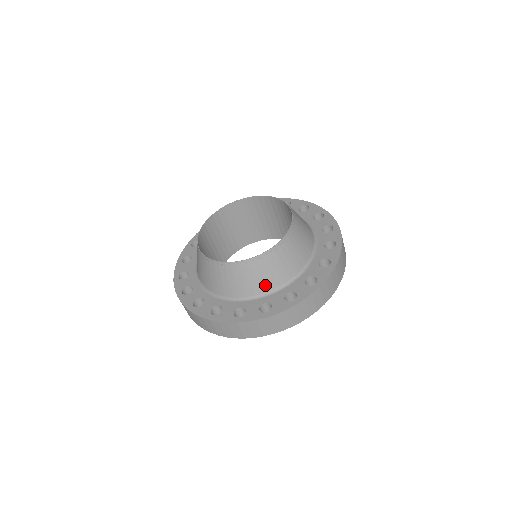
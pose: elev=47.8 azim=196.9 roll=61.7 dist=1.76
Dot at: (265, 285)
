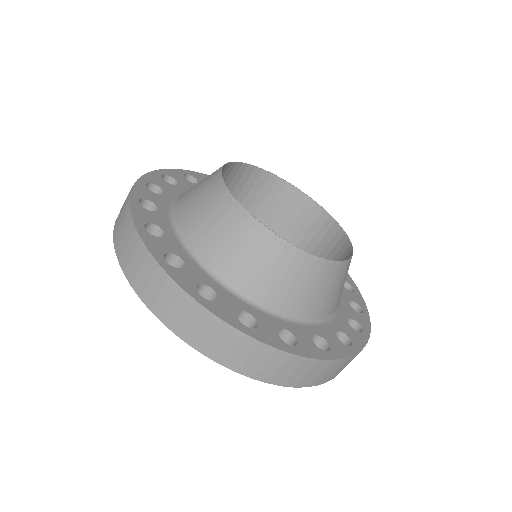
Dot at: (318, 308)
